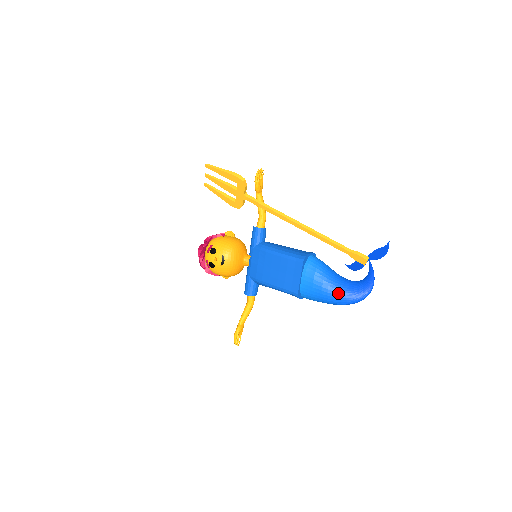
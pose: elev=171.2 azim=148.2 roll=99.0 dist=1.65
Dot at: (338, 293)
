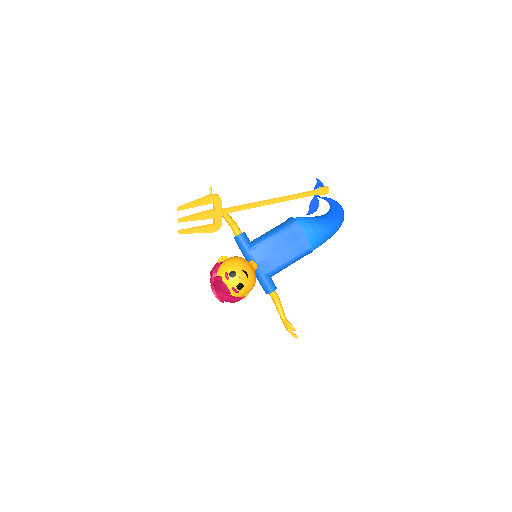
Dot at: (331, 224)
